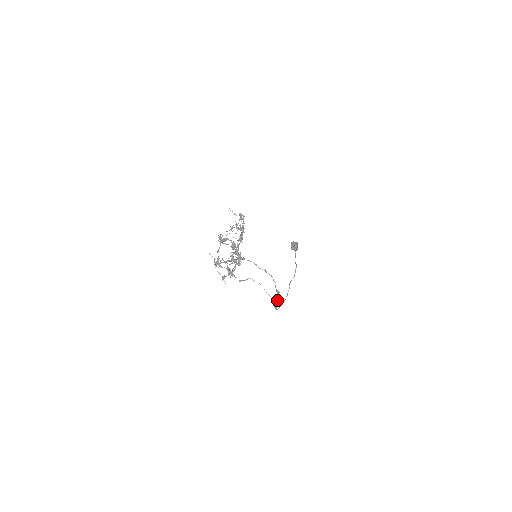
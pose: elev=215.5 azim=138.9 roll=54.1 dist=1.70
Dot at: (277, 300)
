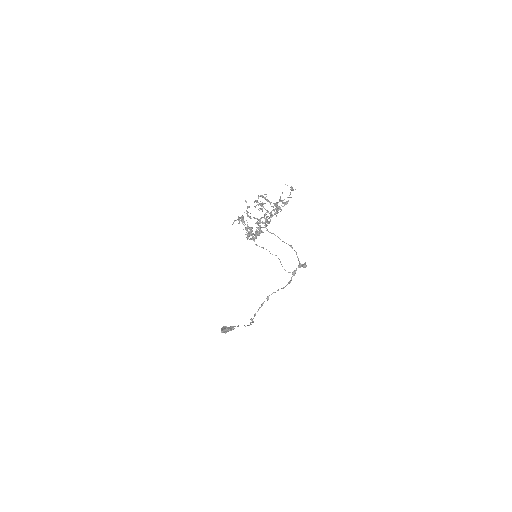
Dot at: occluded
